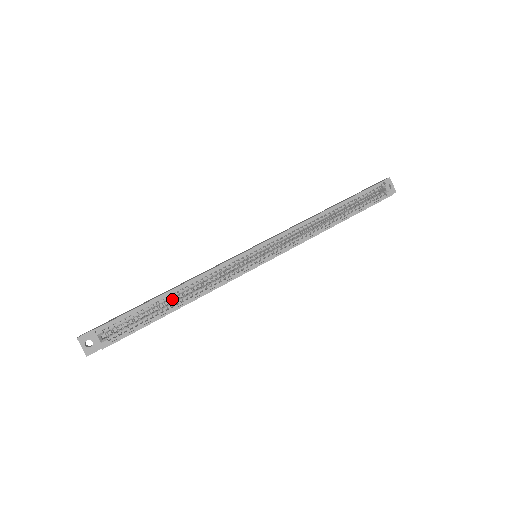
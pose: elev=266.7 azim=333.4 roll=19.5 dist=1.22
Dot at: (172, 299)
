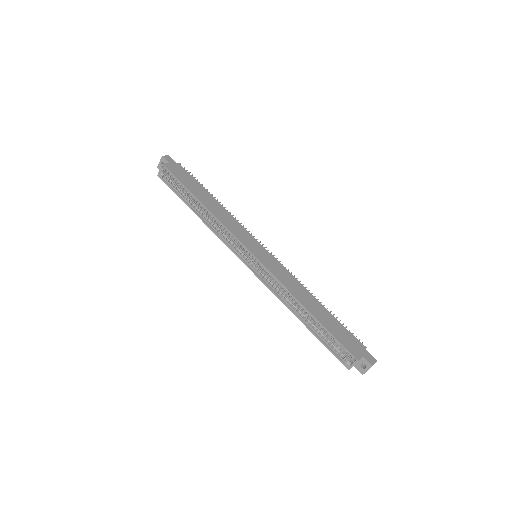
Dot at: (201, 205)
